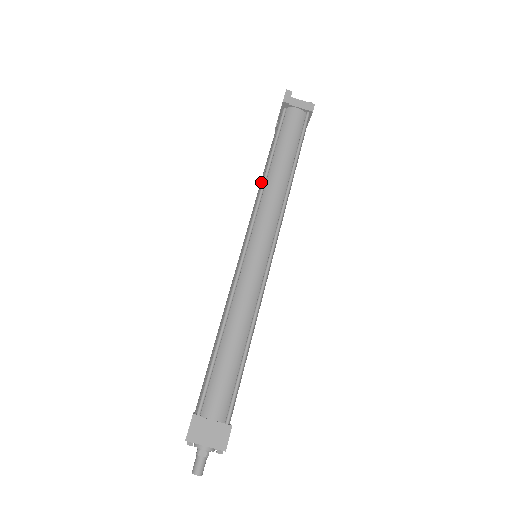
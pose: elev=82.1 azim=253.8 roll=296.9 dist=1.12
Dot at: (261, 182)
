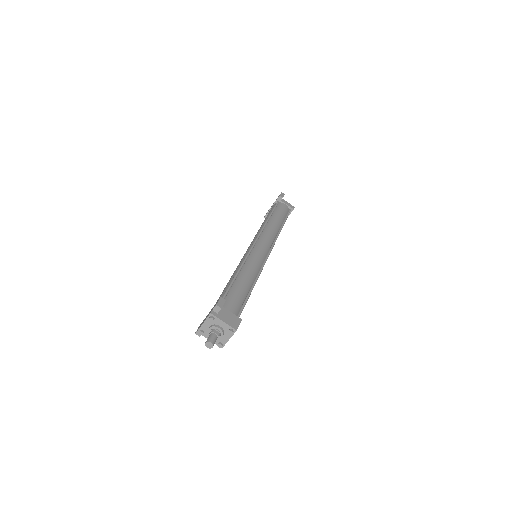
Dot at: (262, 225)
